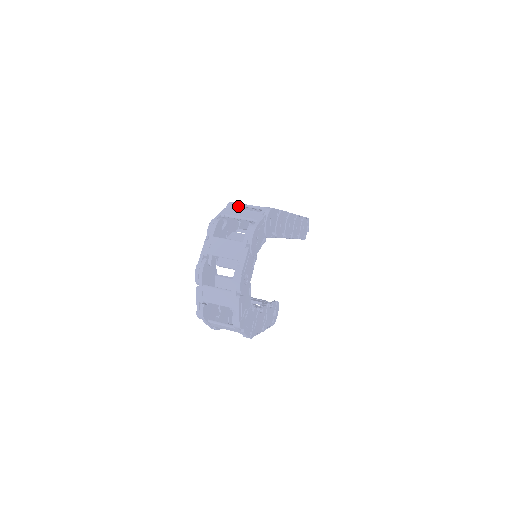
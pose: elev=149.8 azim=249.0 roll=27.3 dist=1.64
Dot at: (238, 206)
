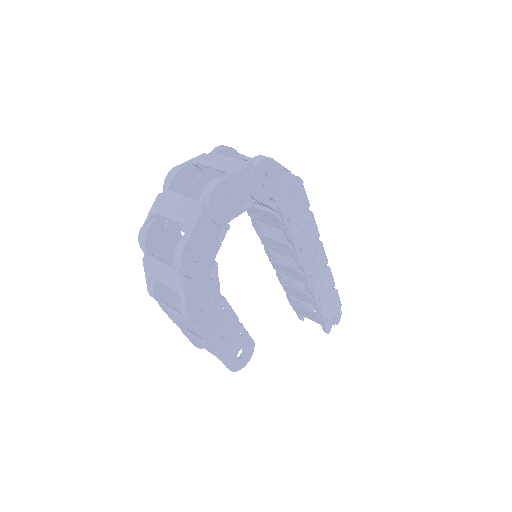
Dot at: occluded
